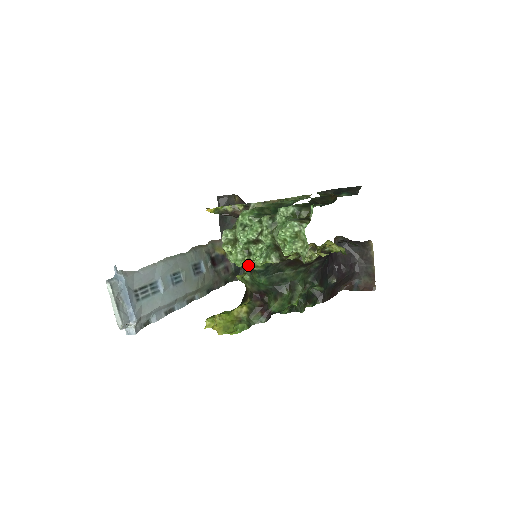
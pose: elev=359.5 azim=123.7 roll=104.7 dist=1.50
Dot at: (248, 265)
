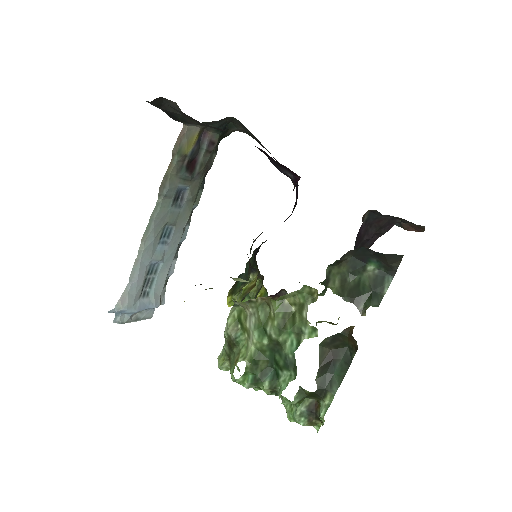
Dot at: occluded
